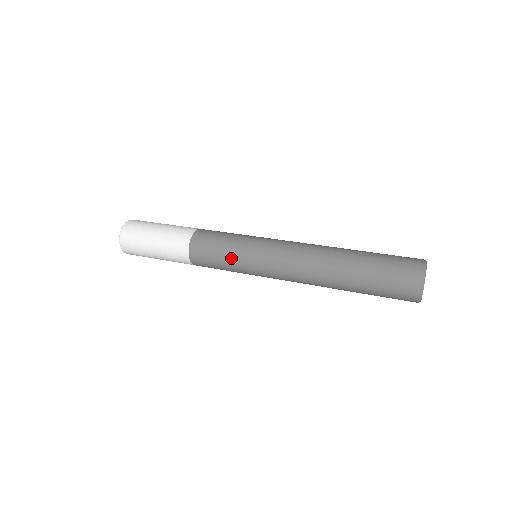
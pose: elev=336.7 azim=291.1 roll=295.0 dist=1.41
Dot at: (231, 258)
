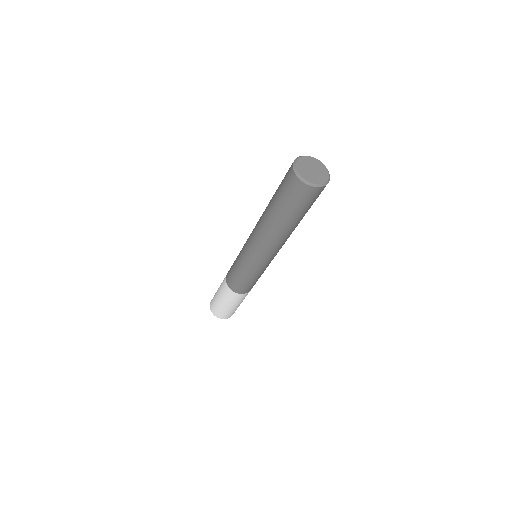
Dot at: (236, 260)
